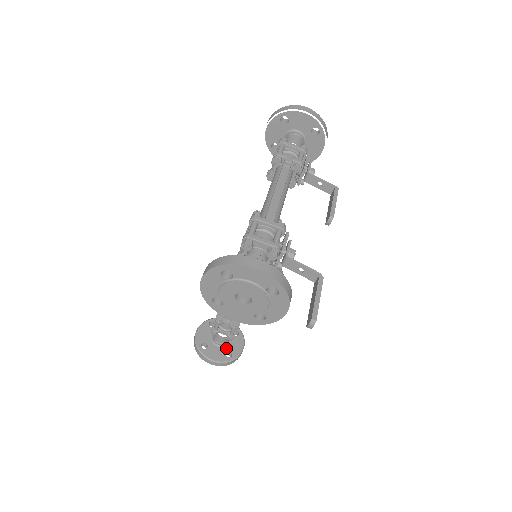
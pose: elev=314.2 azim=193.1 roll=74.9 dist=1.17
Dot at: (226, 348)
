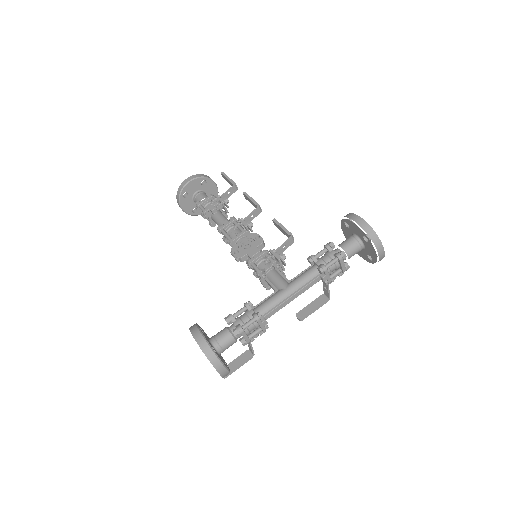
Dot at: occluded
